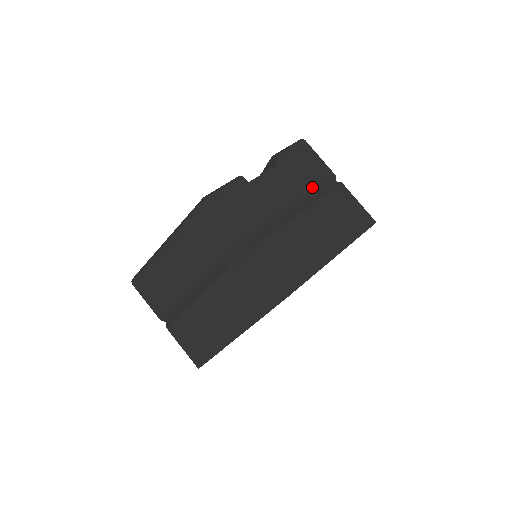
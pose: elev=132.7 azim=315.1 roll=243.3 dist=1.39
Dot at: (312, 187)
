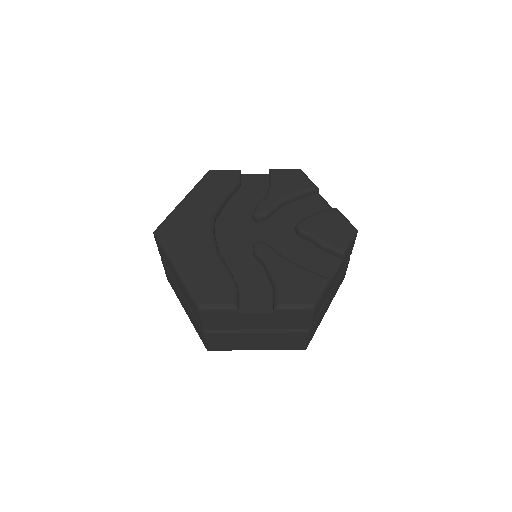
Dot at: (284, 328)
